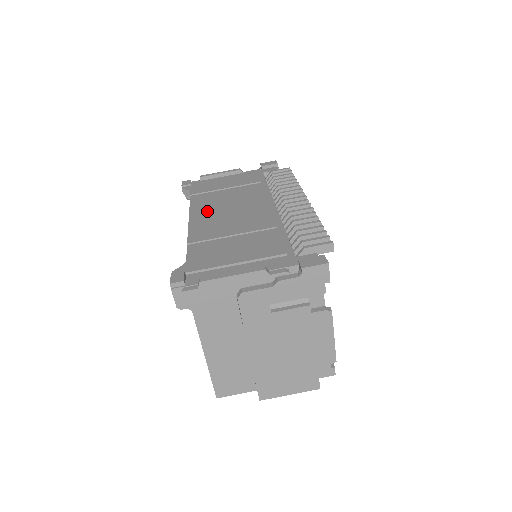
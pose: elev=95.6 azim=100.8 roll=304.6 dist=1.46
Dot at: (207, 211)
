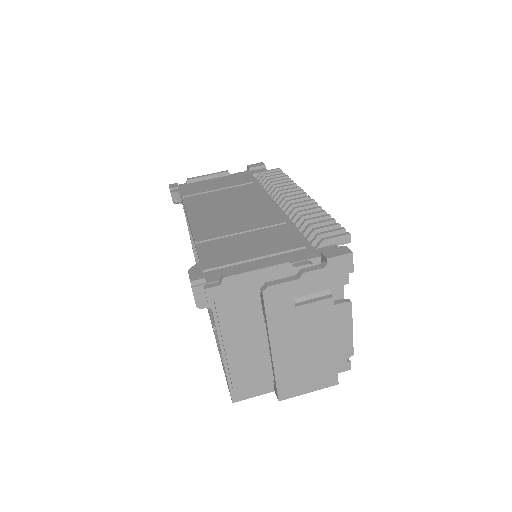
Dot at: (206, 211)
